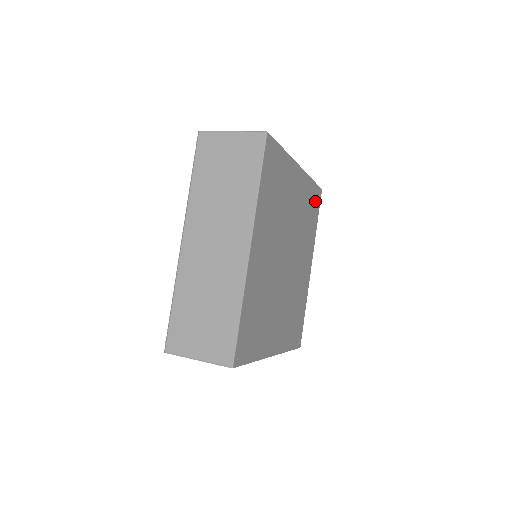
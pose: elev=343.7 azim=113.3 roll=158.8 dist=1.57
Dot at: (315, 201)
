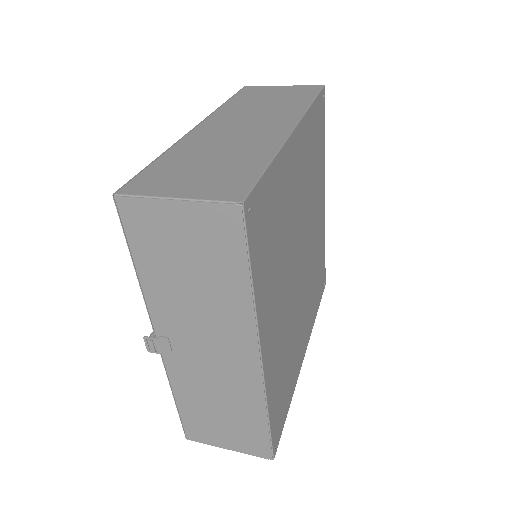
Dot at: (321, 279)
